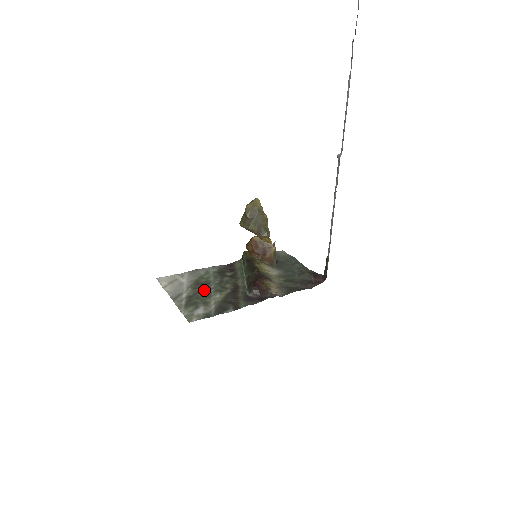
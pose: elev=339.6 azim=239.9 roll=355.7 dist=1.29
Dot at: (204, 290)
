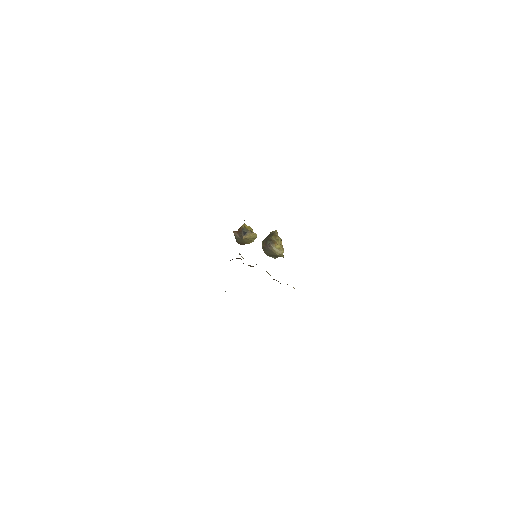
Dot at: occluded
